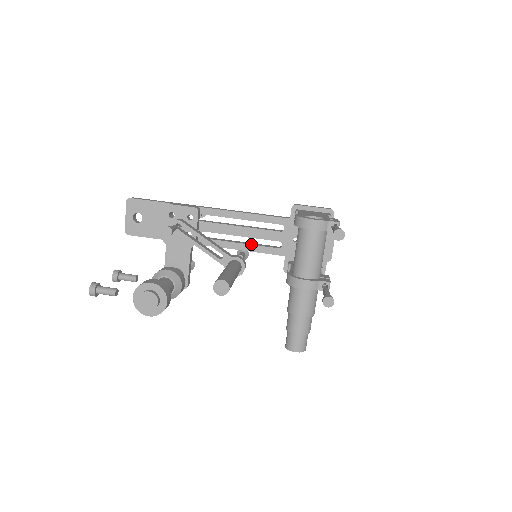
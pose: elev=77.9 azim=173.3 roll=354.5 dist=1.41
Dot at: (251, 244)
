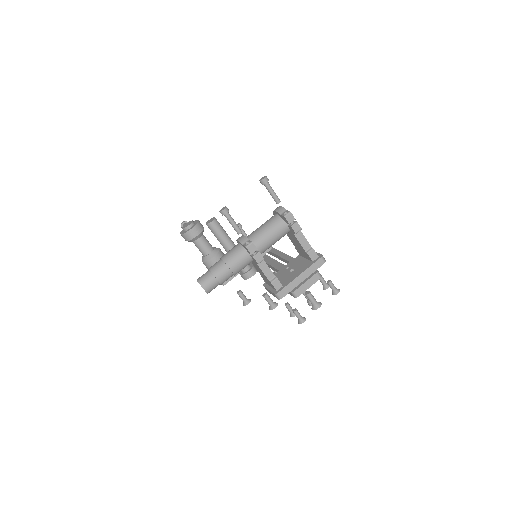
Dot at: occluded
